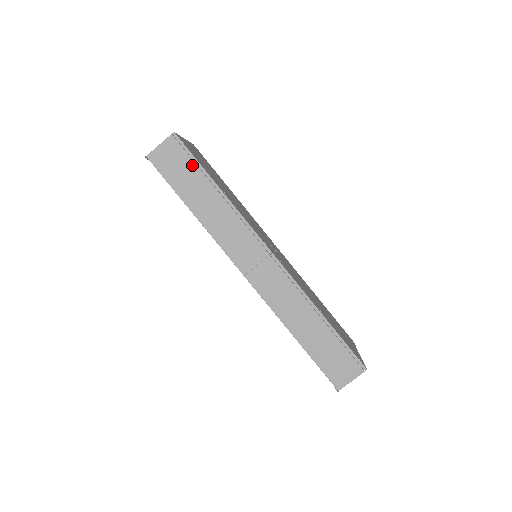
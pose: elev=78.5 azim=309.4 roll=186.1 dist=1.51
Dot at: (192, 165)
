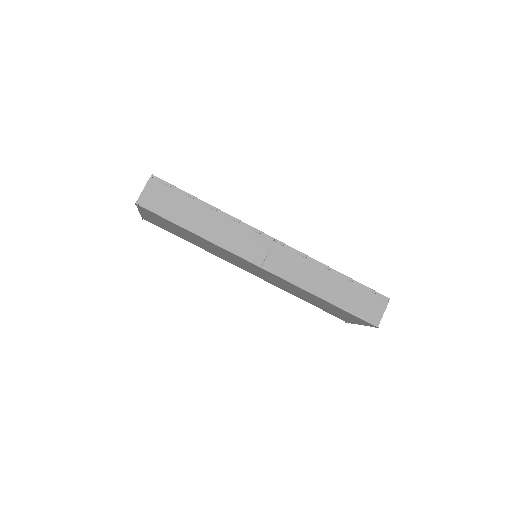
Dot at: (178, 195)
